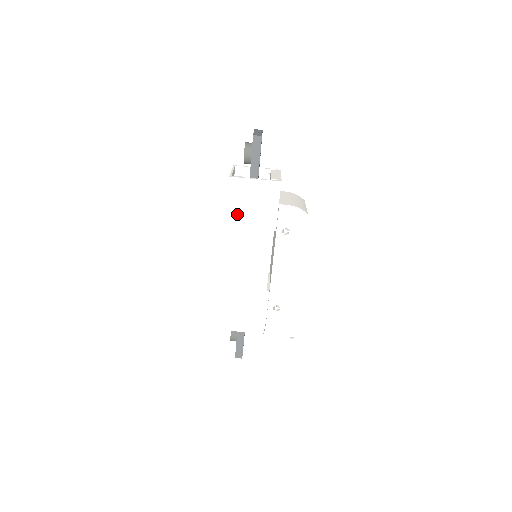
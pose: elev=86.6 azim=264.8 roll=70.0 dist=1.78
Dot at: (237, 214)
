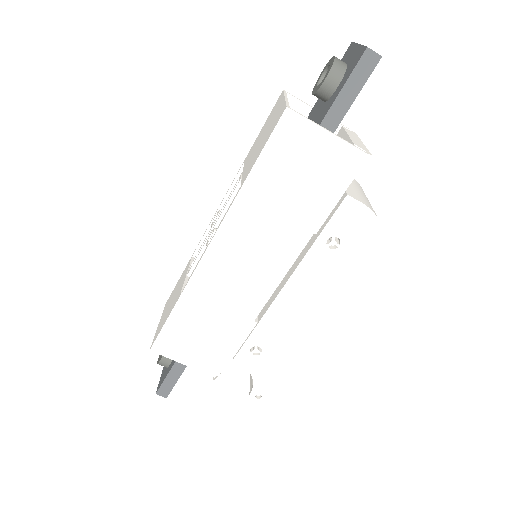
Dot at: (267, 181)
